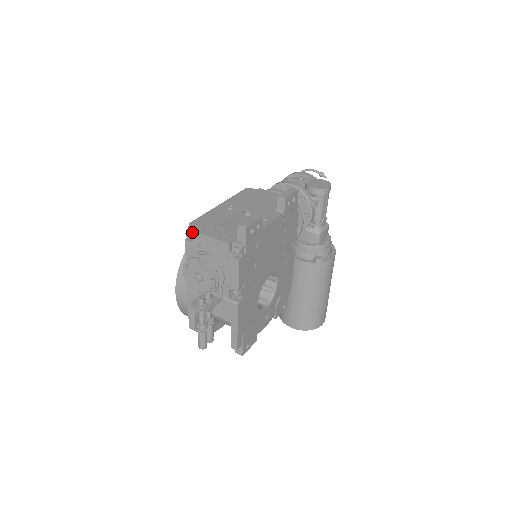
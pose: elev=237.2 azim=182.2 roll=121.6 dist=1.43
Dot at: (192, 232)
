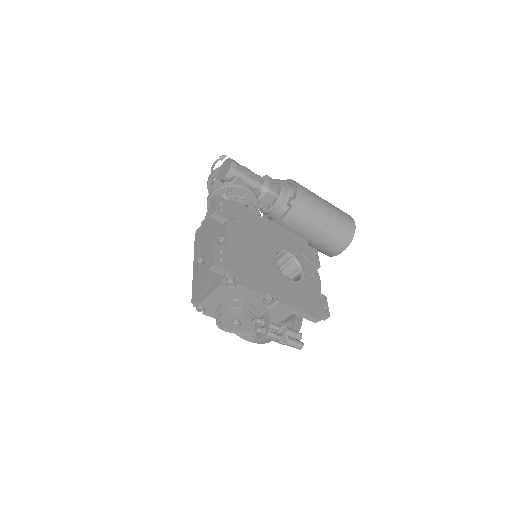
Dot at: (199, 306)
